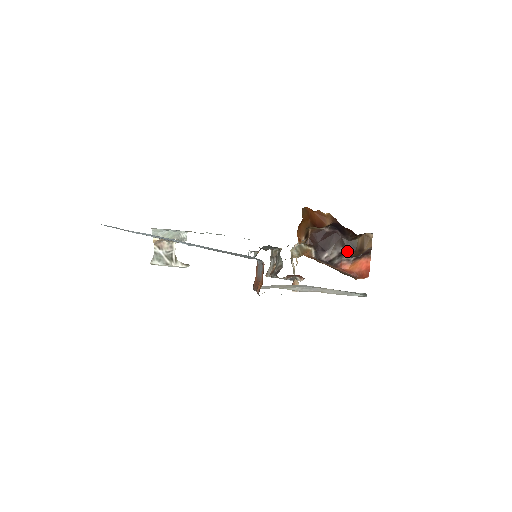
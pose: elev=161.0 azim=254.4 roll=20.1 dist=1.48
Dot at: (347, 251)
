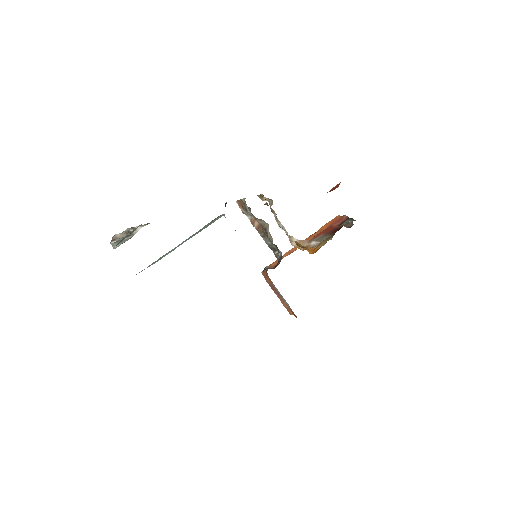
Dot at: occluded
